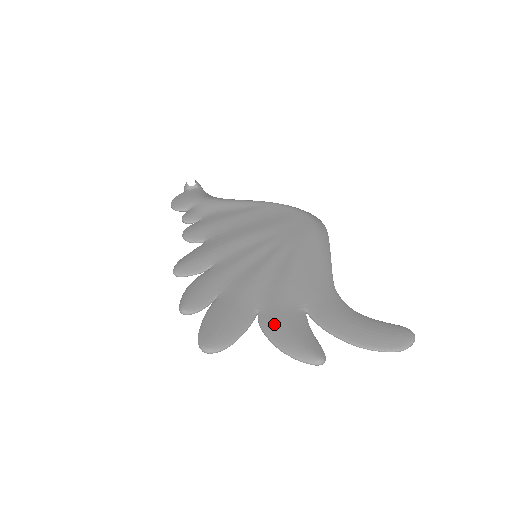
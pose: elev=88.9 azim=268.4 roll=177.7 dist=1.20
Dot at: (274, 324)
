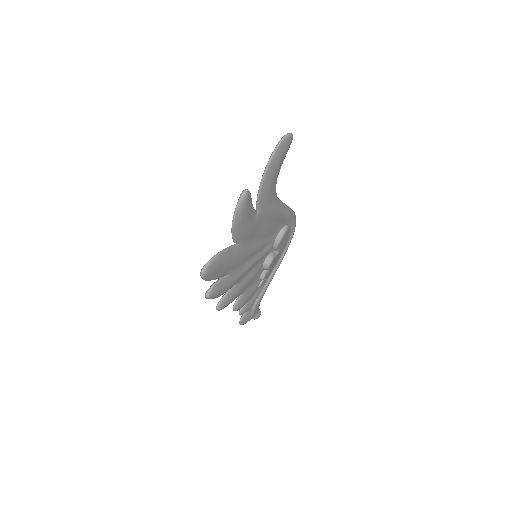
Dot at: occluded
